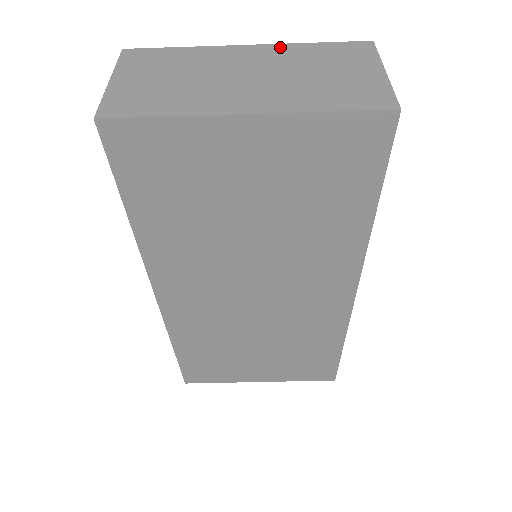
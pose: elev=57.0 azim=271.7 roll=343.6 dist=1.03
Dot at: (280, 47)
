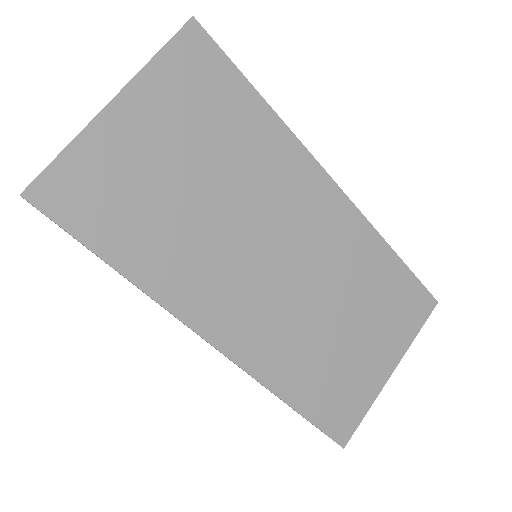
Dot at: occluded
